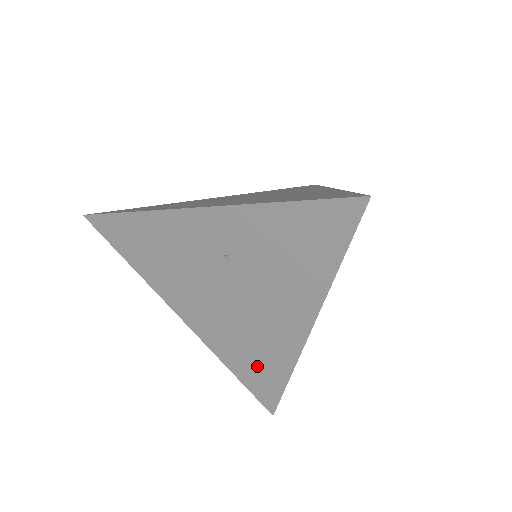
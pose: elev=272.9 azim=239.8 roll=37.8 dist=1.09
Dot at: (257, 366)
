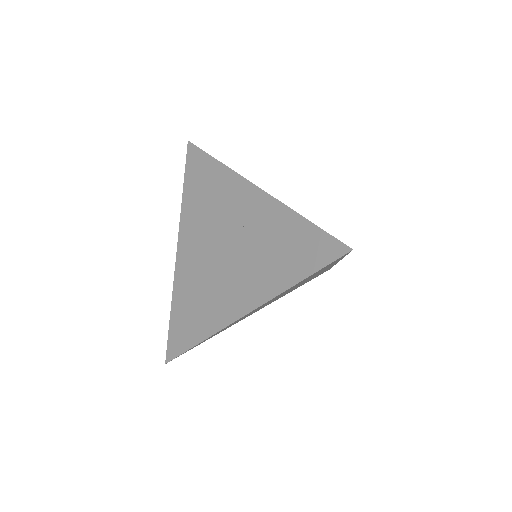
Dot at: (191, 317)
